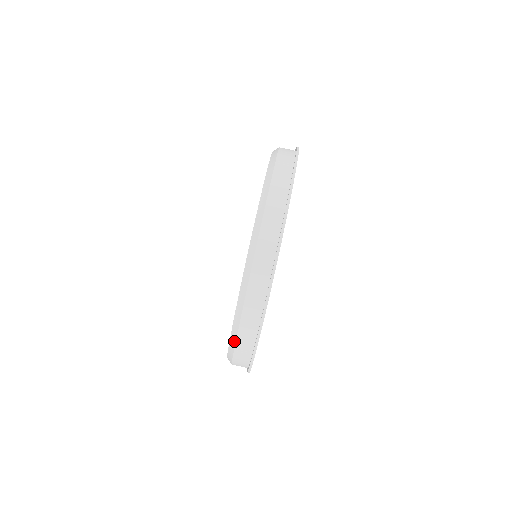
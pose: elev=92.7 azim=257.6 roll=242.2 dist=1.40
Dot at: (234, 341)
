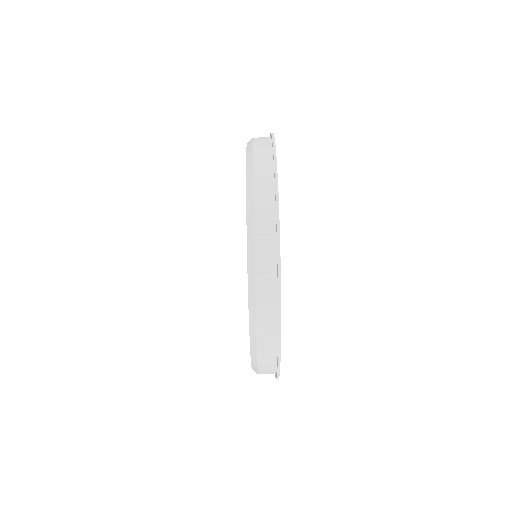
Dot at: occluded
